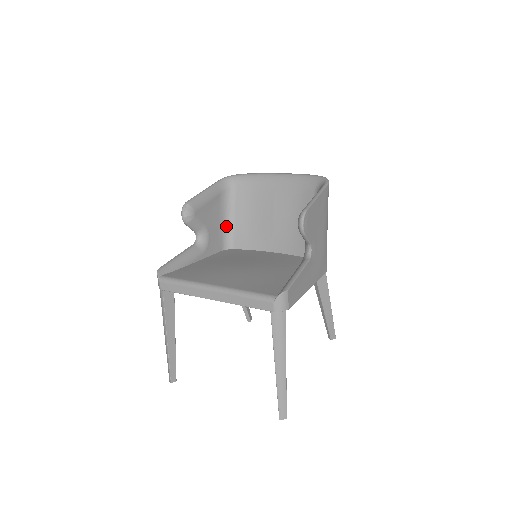
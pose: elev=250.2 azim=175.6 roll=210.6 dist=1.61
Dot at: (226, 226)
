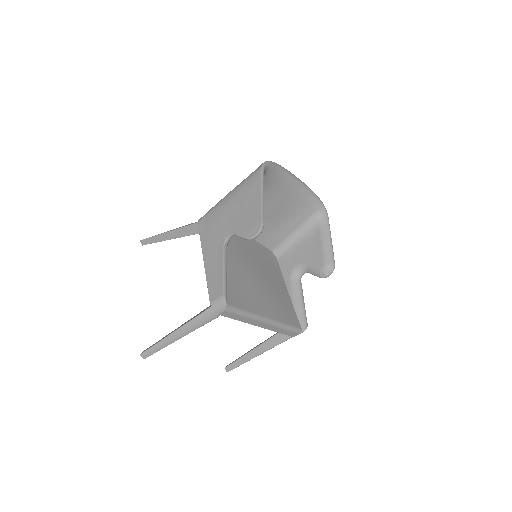
Dot at: occluded
